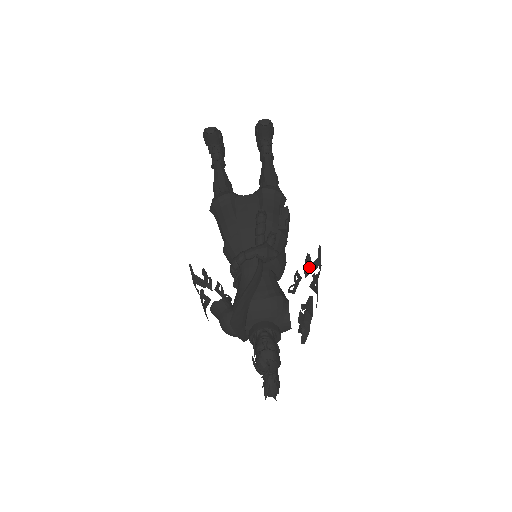
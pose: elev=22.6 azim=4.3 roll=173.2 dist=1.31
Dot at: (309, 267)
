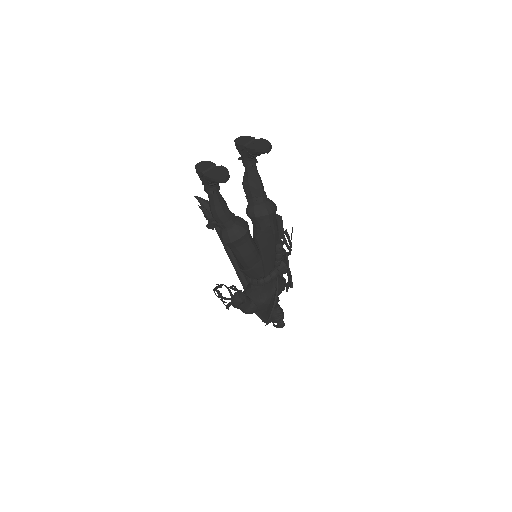
Dot at: (289, 247)
